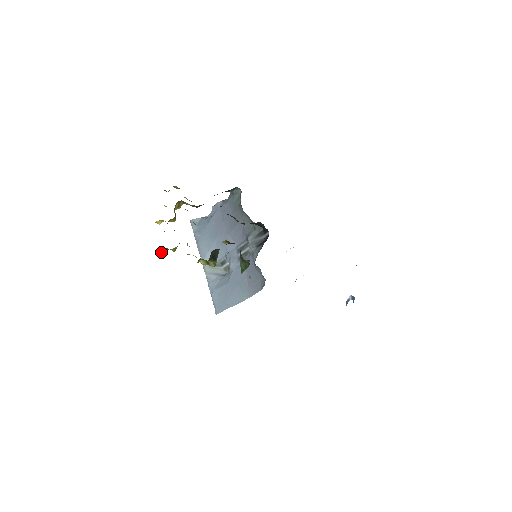
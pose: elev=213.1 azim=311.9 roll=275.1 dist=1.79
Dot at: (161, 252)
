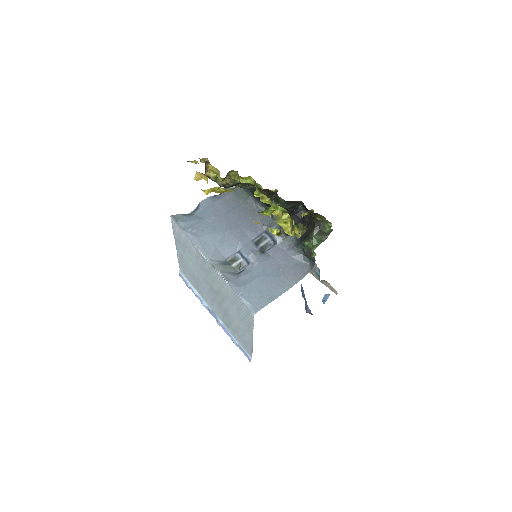
Dot at: occluded
